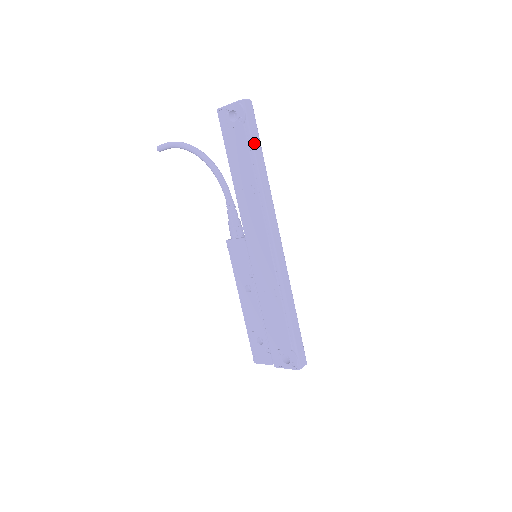
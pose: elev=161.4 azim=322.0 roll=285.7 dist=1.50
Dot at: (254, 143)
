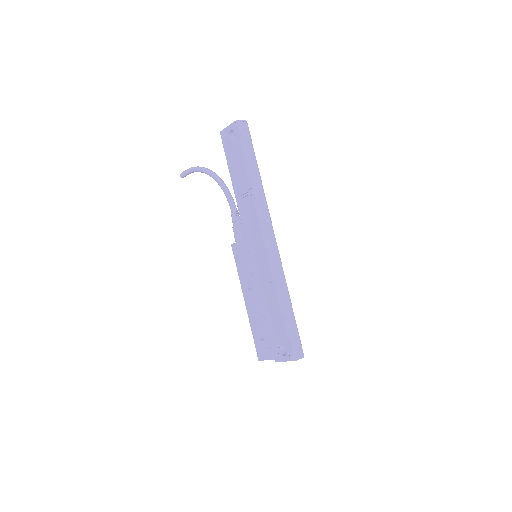
Dot at: (248, 154)
